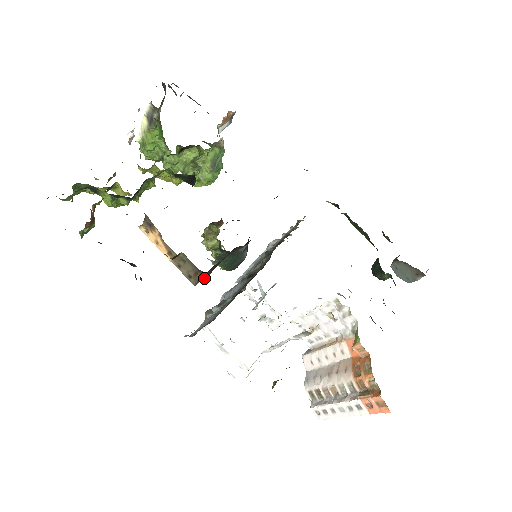
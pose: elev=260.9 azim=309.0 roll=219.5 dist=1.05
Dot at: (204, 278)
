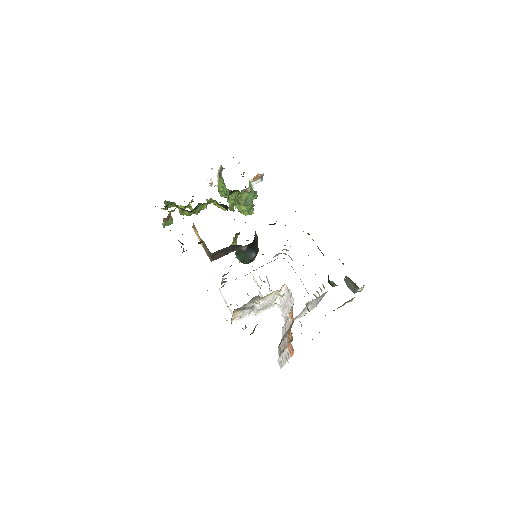
Dot at: (217, 258)
